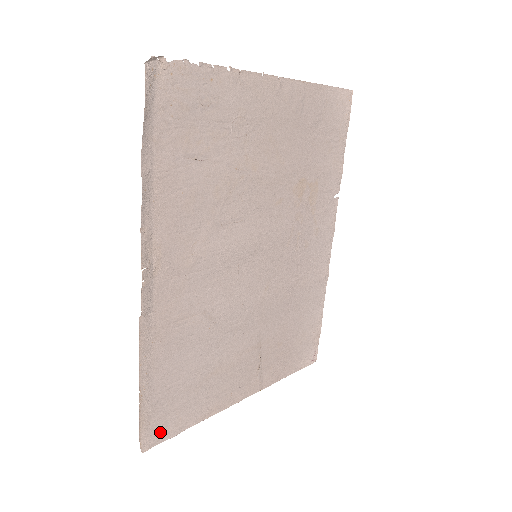
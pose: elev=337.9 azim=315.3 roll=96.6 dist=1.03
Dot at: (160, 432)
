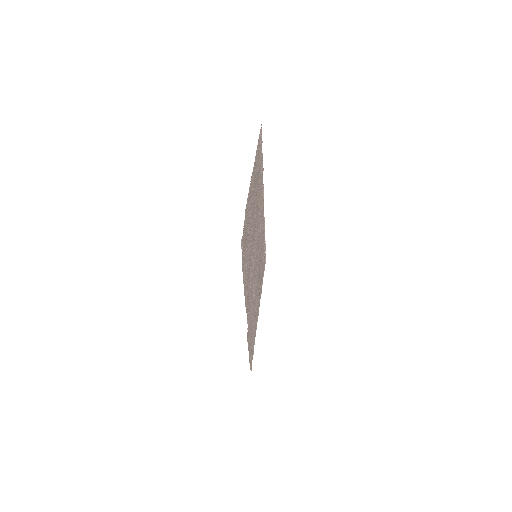
Dot at: occluded
